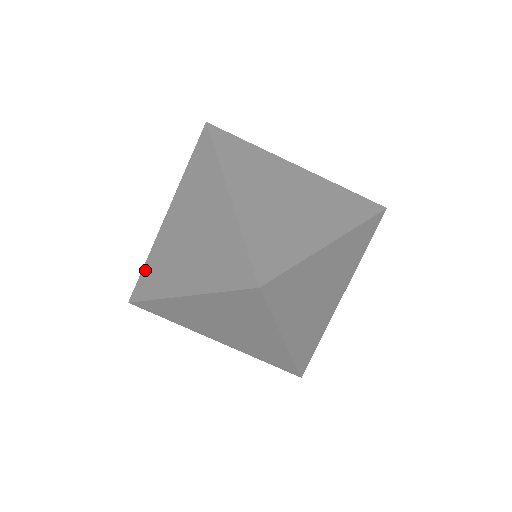
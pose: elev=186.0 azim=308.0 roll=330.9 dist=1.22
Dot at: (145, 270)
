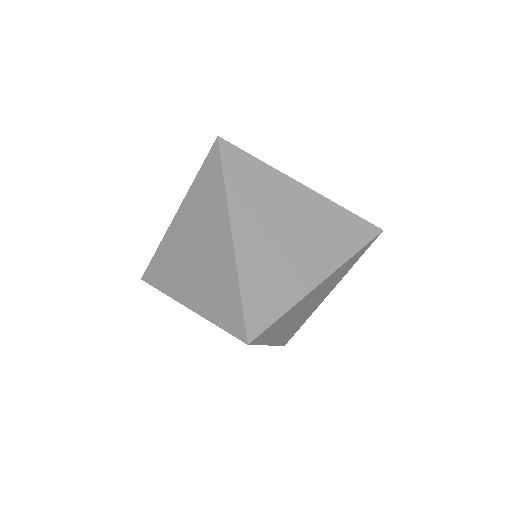
Dot at: (156, 258)
